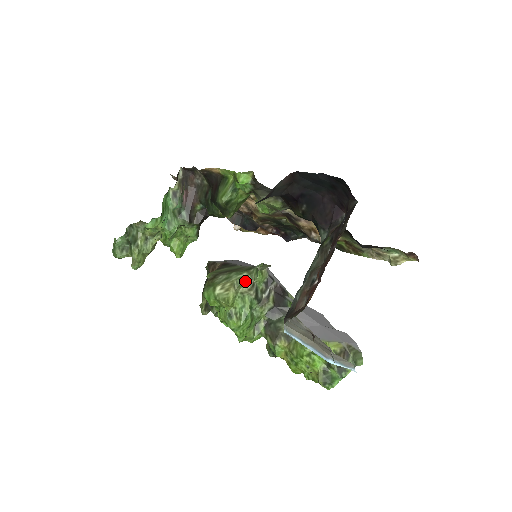
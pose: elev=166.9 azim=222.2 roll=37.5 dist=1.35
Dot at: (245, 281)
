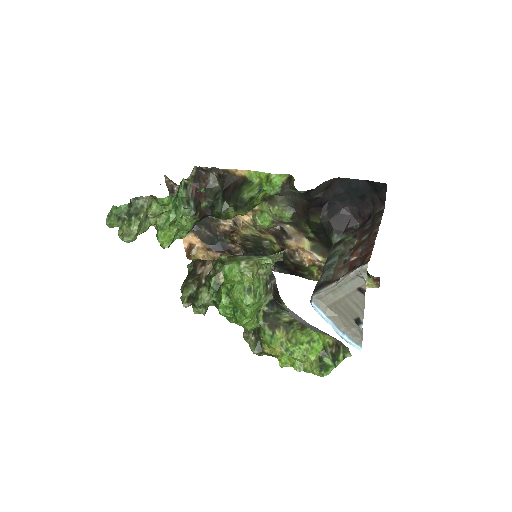
Dot at: (264, 264)
